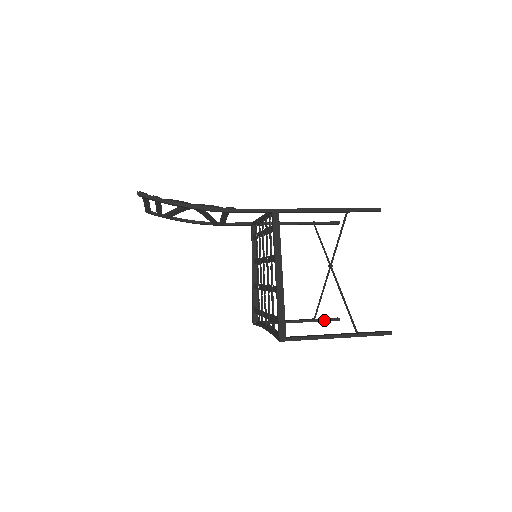
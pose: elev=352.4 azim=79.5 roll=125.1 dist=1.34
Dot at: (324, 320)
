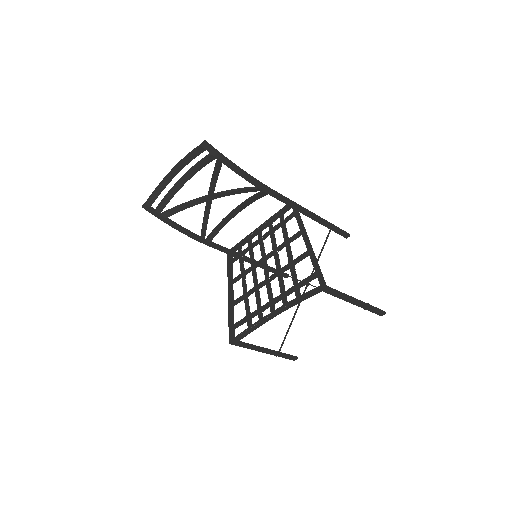
Dot at: (287, 355)
